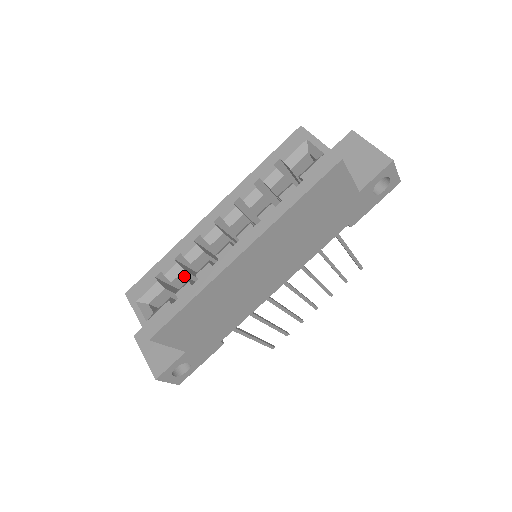
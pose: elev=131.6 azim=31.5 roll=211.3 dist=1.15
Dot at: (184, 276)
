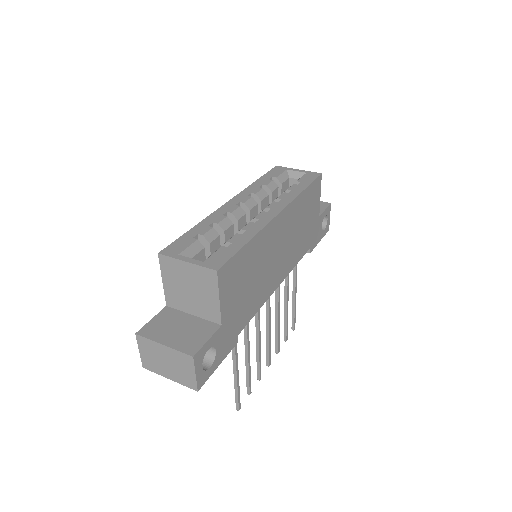
Dot at: (217, 244)
